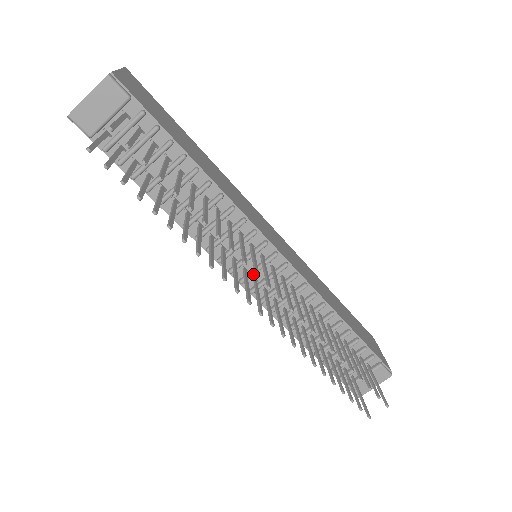
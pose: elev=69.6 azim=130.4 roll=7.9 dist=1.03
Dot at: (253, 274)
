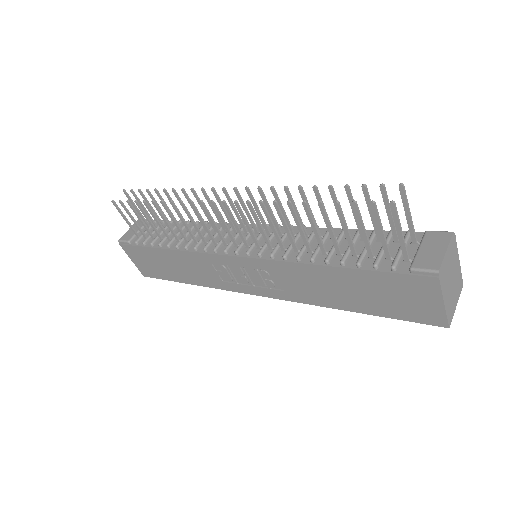
Dot at: (243, 242)
